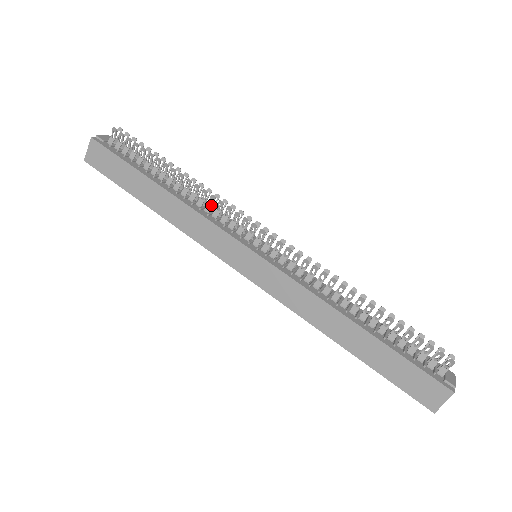
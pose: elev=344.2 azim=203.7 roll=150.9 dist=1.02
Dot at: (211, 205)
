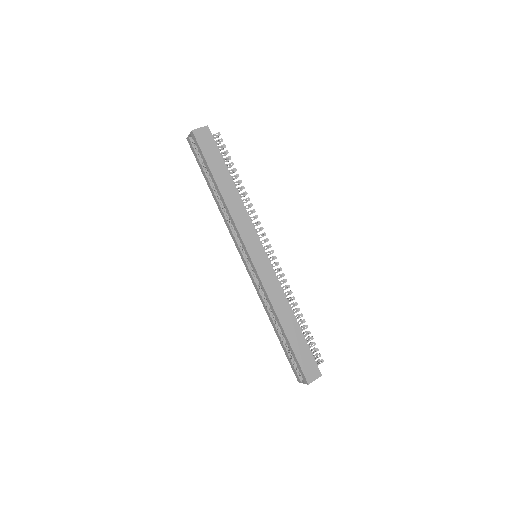
Dot at: (249, 214)
